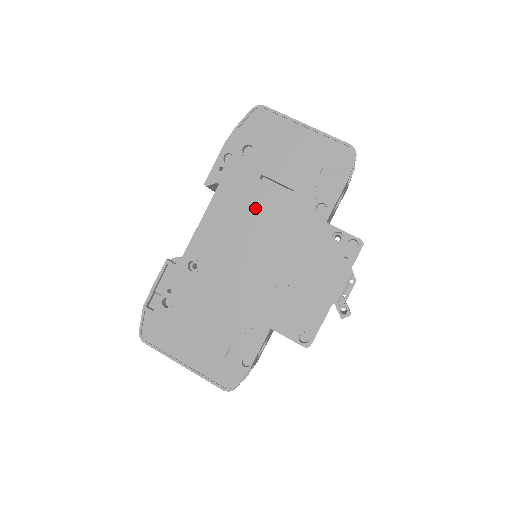
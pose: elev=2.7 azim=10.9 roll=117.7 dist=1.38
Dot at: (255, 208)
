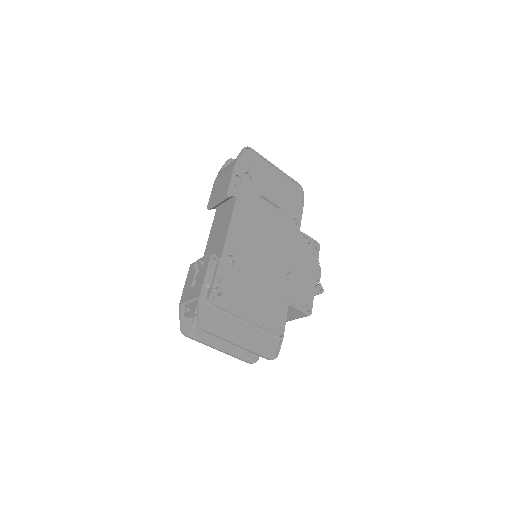
Dot at: (262, 217)
